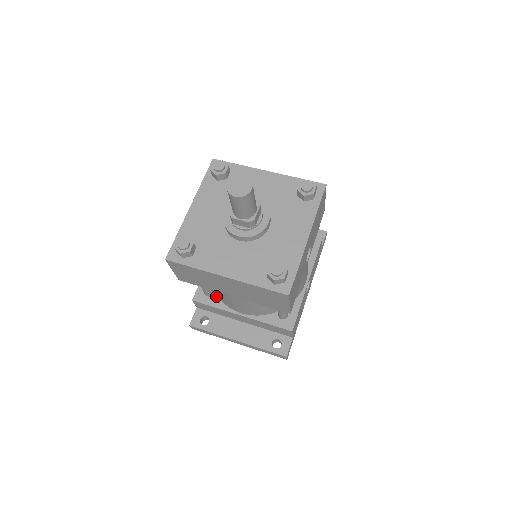
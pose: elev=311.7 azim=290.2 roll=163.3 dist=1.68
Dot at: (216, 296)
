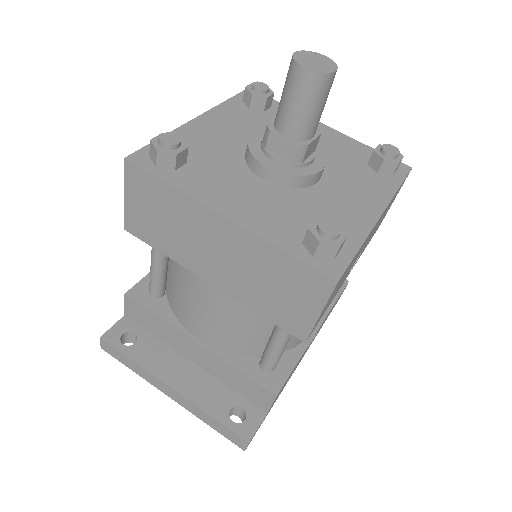
Dot at: (166, 301)
